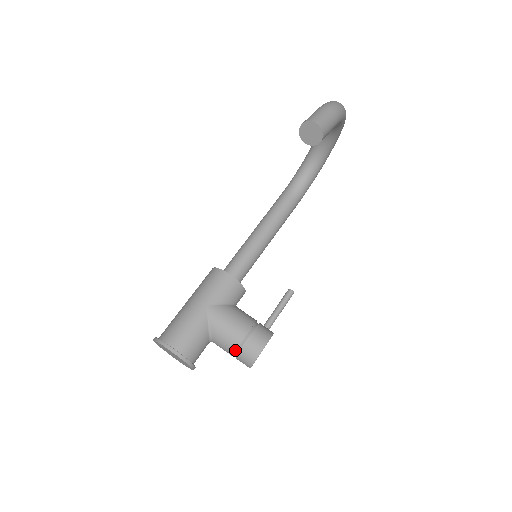
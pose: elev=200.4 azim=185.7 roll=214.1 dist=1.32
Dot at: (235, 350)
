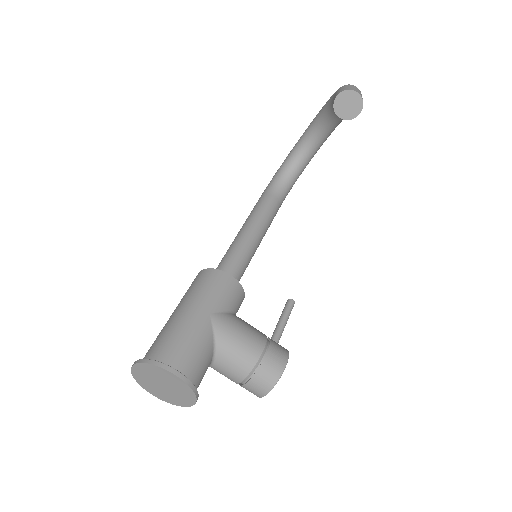
Dot at: (249, 372)
